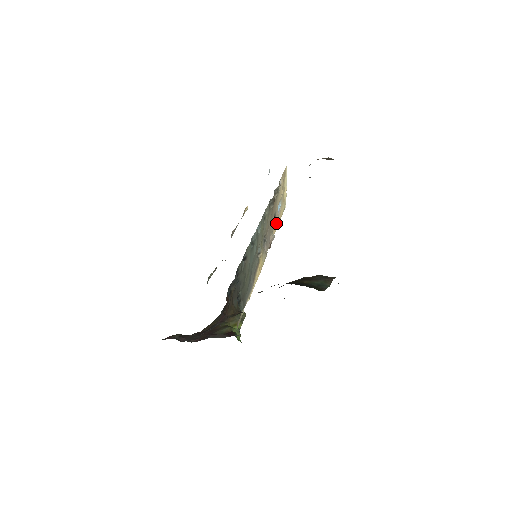
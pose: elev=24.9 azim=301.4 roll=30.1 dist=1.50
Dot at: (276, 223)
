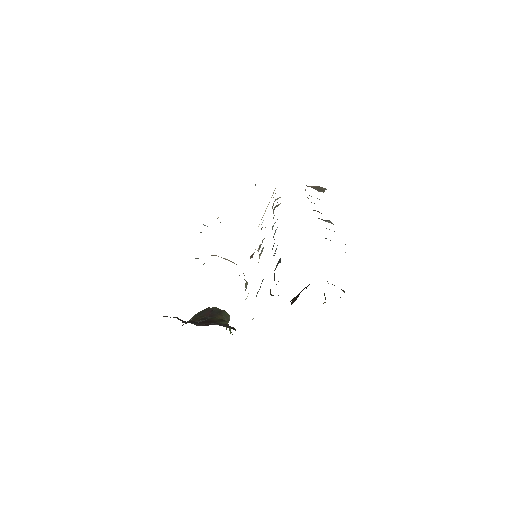
Dot at: occluded
